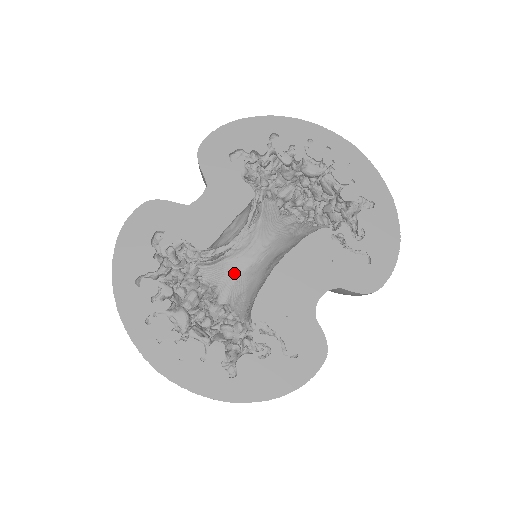
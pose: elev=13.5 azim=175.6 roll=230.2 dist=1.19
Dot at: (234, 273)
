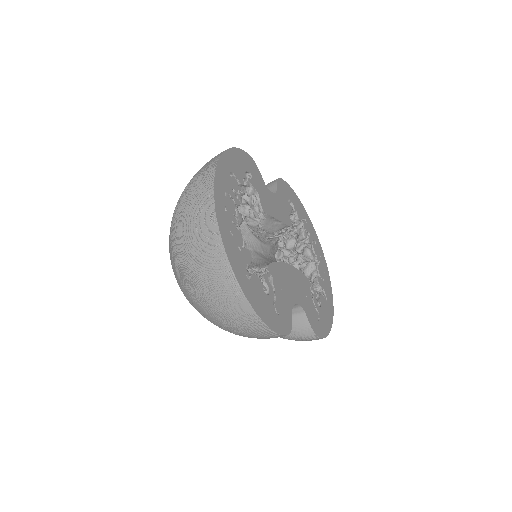
Dot at: (250, 245)
